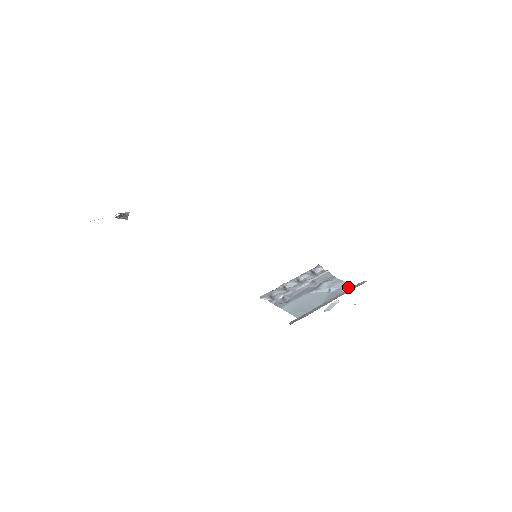
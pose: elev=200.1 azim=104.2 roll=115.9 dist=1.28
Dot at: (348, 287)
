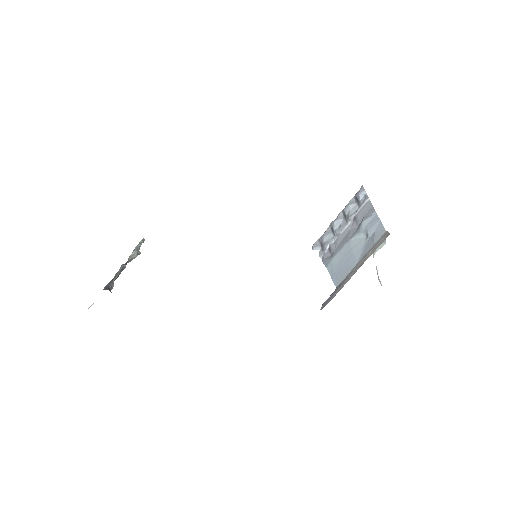
Dot at: (381, 232)
